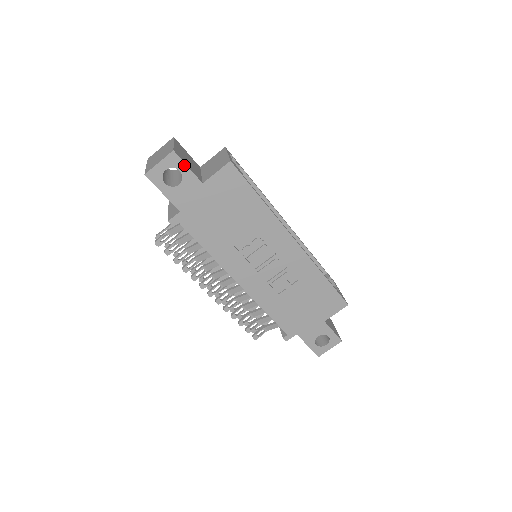
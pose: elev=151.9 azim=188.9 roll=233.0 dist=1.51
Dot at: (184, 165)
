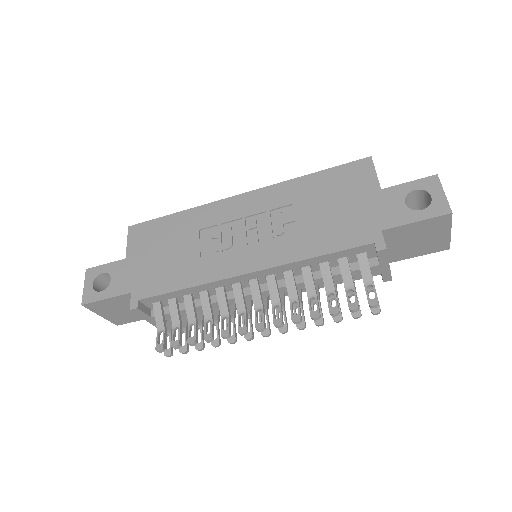
Dot at: (102, 267)
